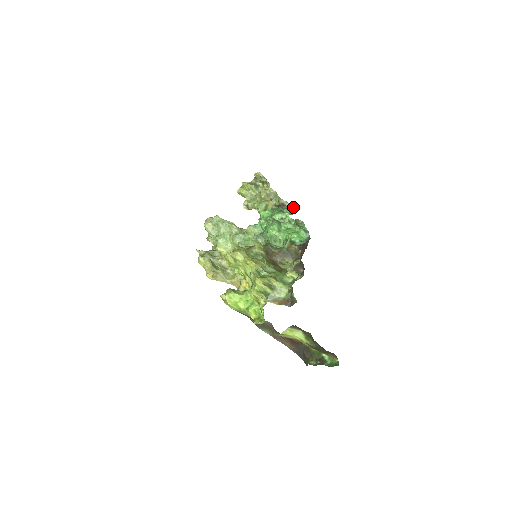
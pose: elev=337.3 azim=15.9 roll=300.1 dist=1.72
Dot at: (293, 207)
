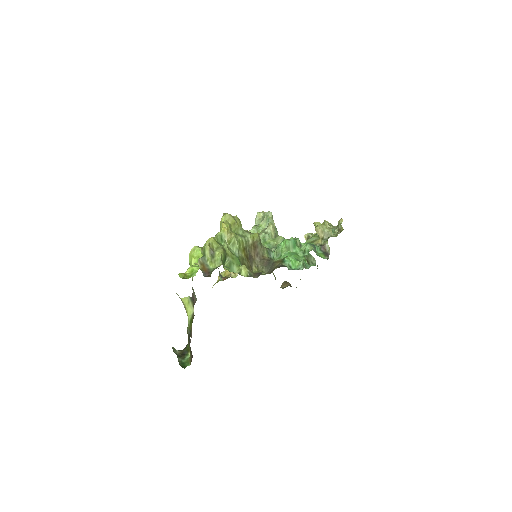
Dot at: occluded
